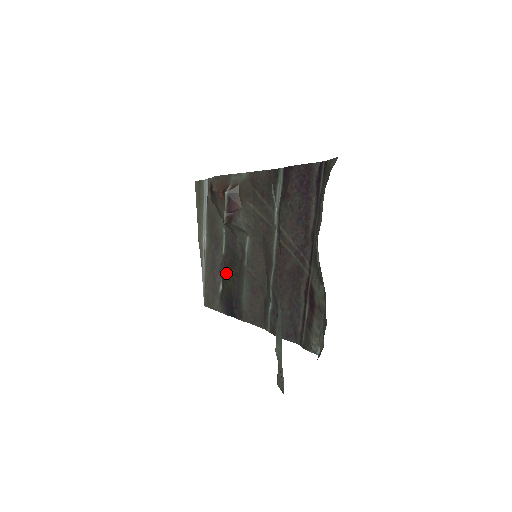
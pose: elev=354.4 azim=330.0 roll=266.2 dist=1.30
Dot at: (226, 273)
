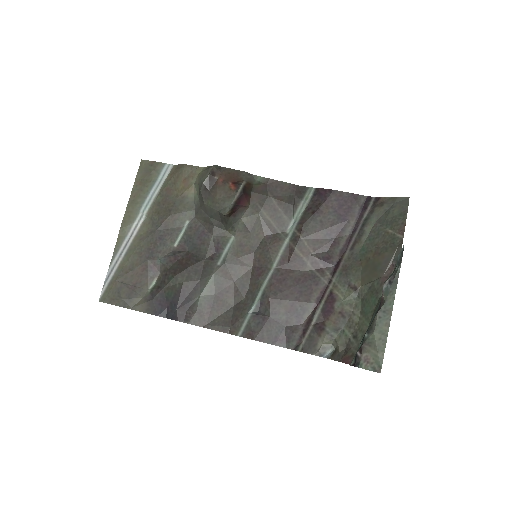
Dot at: (177, 267)
